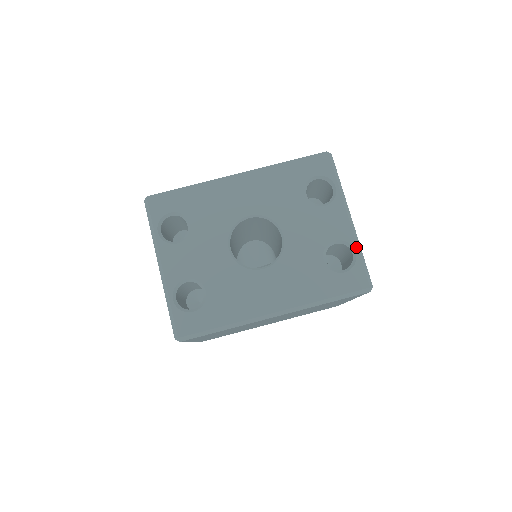
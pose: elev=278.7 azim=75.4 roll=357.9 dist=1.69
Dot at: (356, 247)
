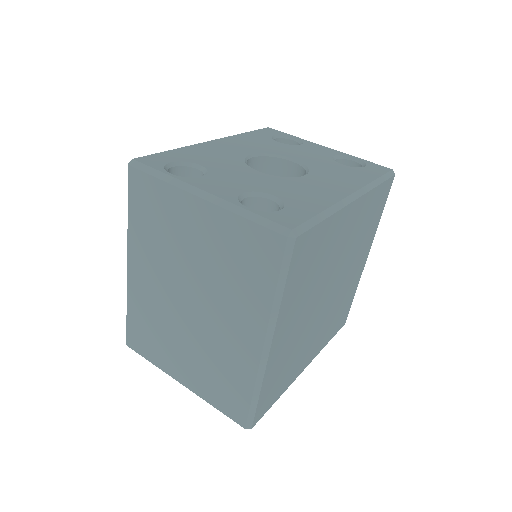
Dot at: (352, 156)
